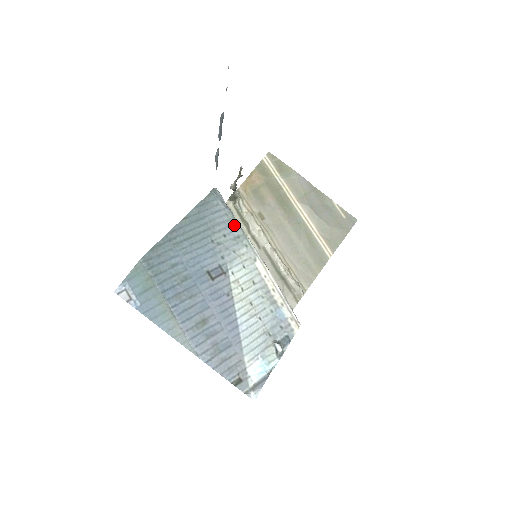
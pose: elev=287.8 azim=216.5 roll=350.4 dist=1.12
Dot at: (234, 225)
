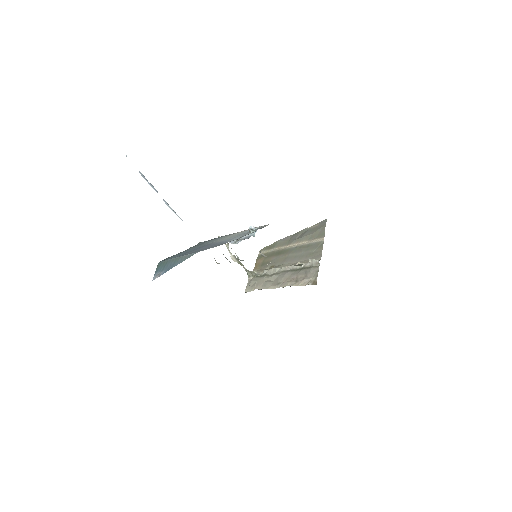
Dot at: occluded
